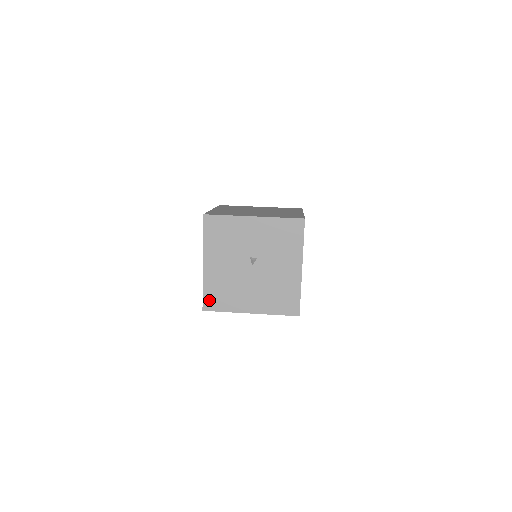
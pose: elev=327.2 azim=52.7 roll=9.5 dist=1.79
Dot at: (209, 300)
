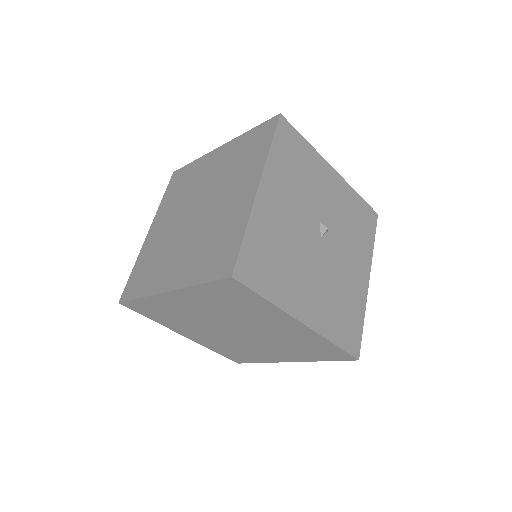
Dot at: (249, 261)
